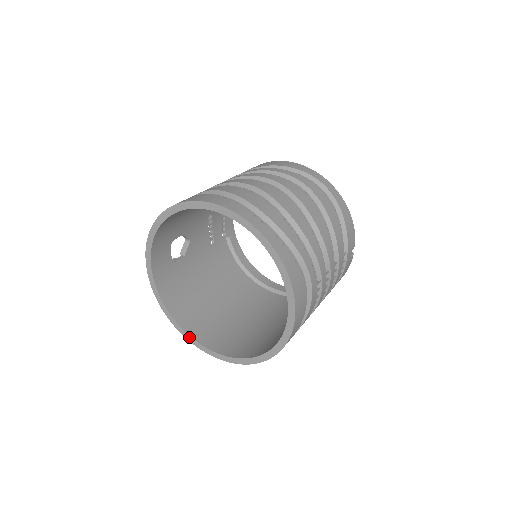
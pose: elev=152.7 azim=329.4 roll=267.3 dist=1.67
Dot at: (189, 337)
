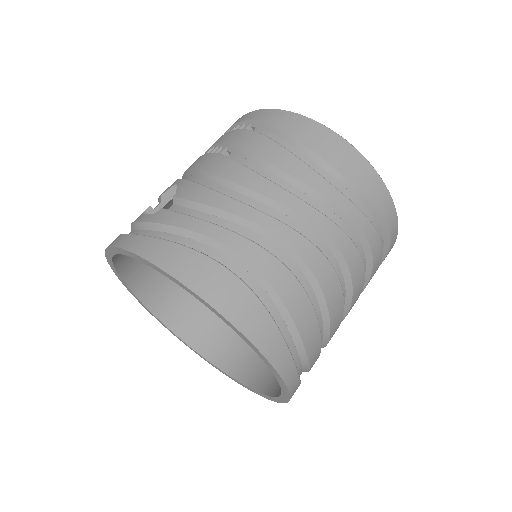
Dot at: (129, 289)
